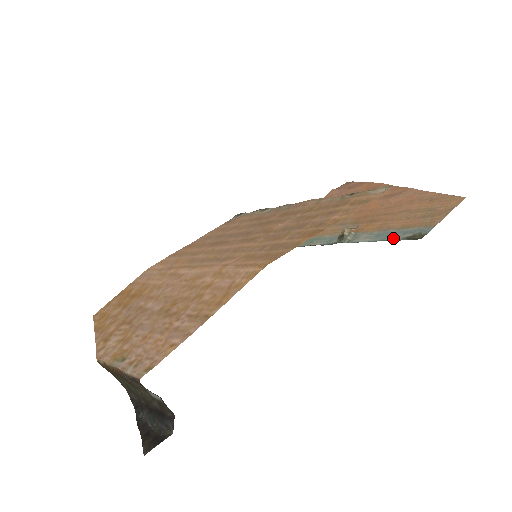
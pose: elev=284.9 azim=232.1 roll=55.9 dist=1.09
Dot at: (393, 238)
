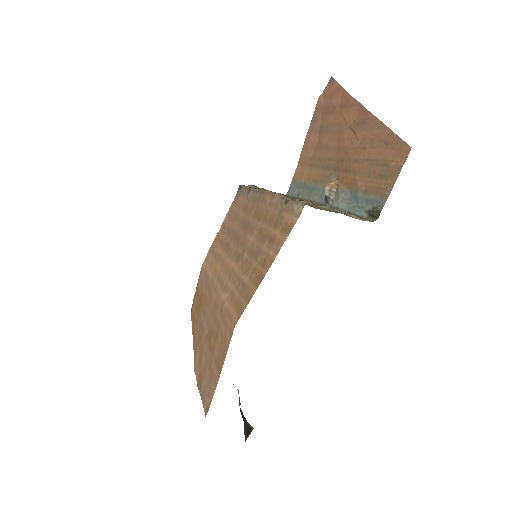
Dot at: (359, 209)
